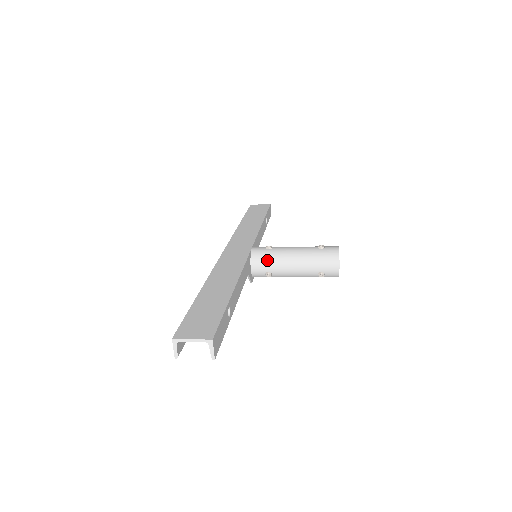
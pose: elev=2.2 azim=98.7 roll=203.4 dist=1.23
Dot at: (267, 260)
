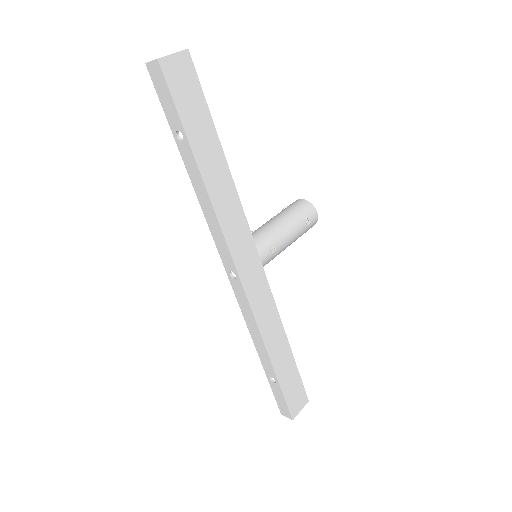
Dot at: occluded
